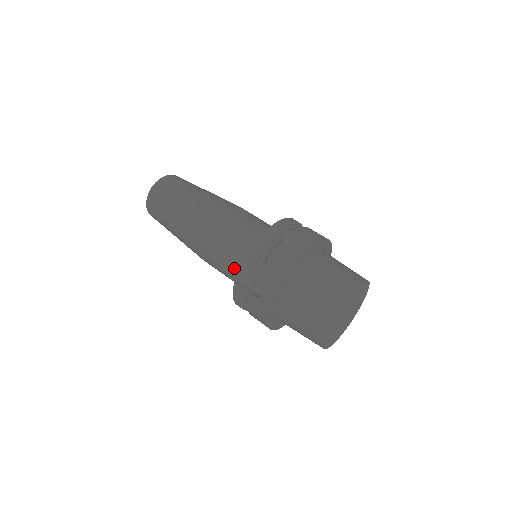
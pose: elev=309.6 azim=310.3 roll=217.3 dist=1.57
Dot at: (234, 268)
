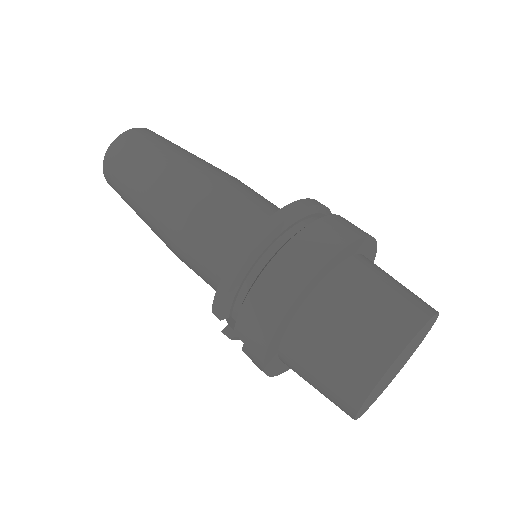
Dot at: occluded
